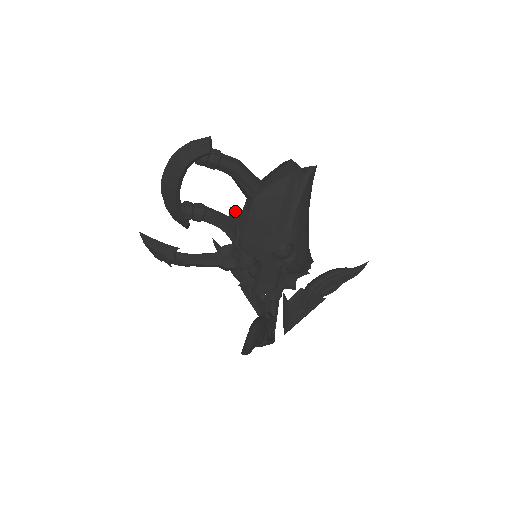
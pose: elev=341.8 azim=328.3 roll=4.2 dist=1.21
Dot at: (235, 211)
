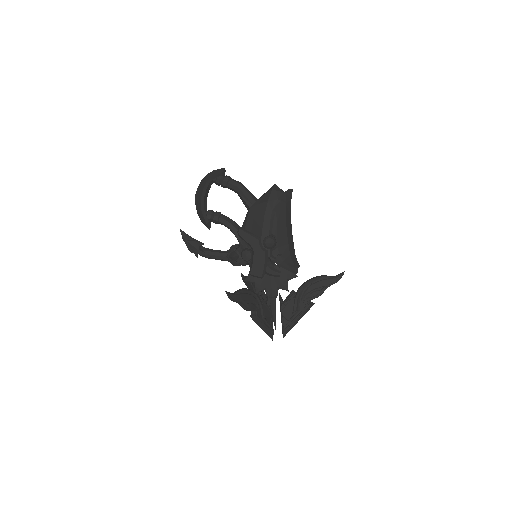
Dot at: occluded
